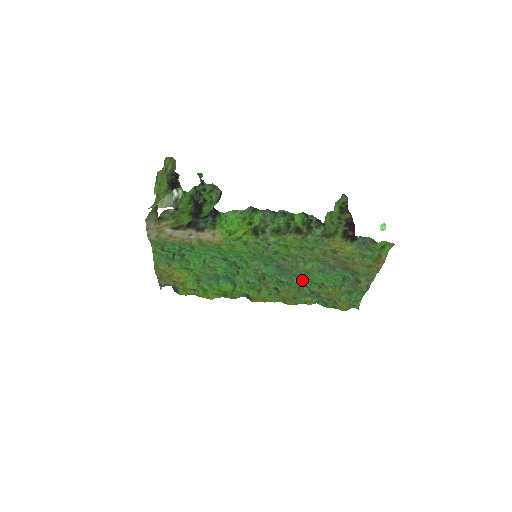
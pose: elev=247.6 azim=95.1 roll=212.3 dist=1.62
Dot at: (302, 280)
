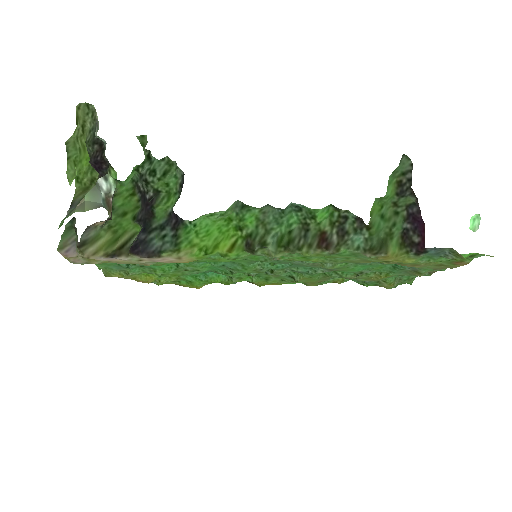
Dot at: (330, 271)
